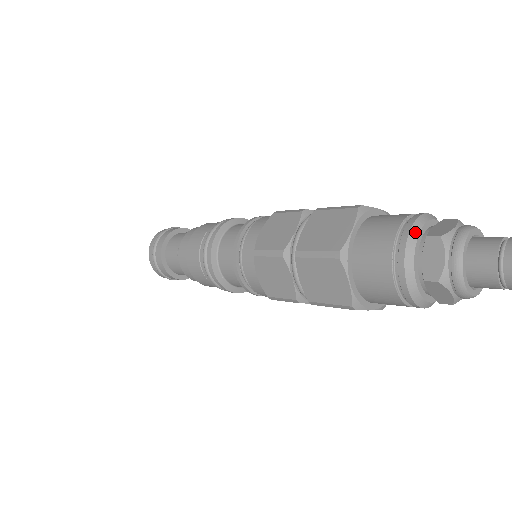
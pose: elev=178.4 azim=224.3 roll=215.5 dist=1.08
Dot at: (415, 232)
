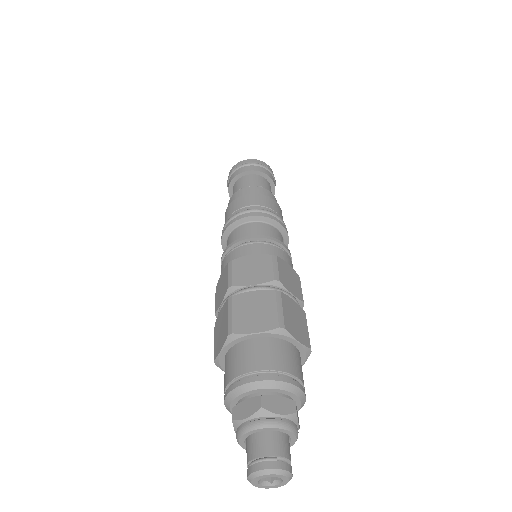
Dot at: (263, 385)
